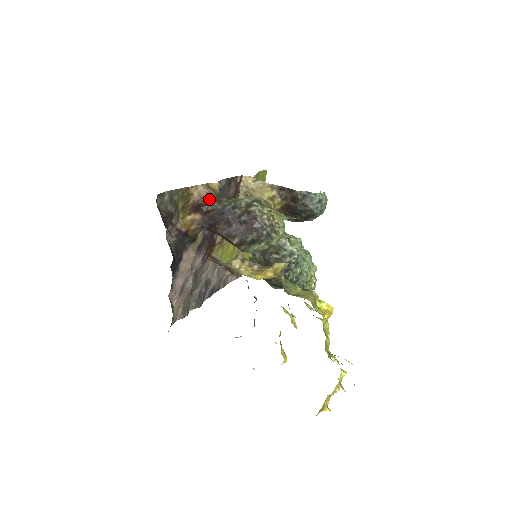
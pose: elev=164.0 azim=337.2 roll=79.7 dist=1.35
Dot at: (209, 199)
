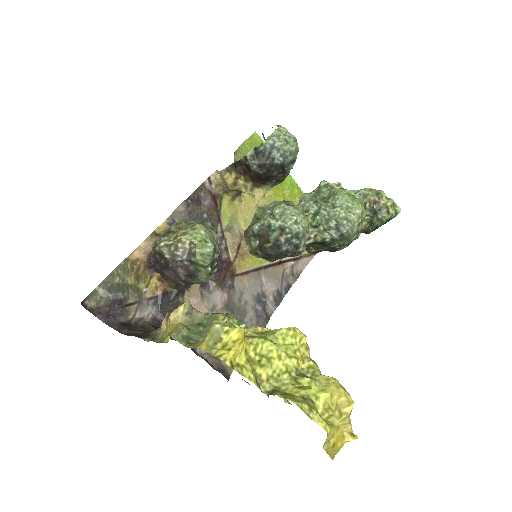
Dot at: occluded
